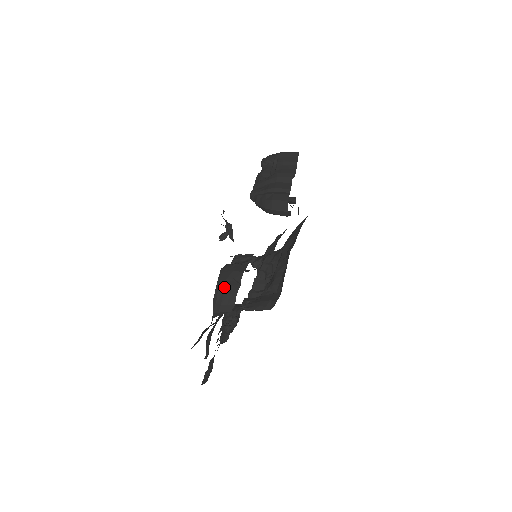
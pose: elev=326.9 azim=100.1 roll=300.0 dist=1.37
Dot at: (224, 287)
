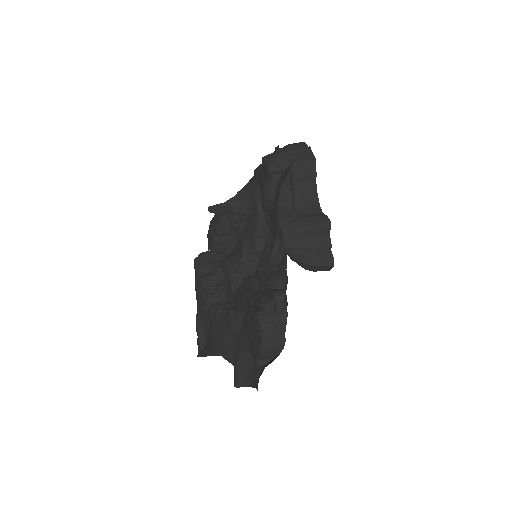
Dot at: (271, 346)
